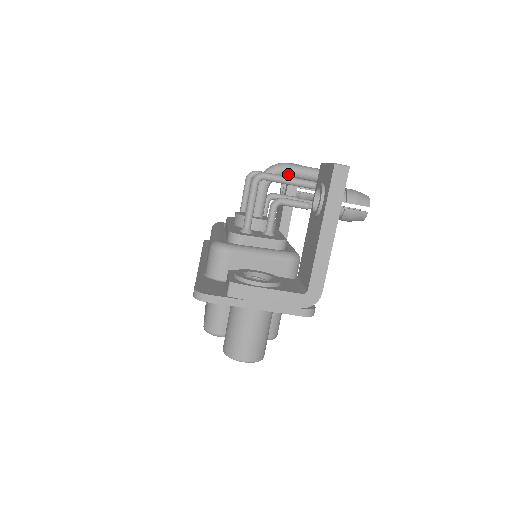
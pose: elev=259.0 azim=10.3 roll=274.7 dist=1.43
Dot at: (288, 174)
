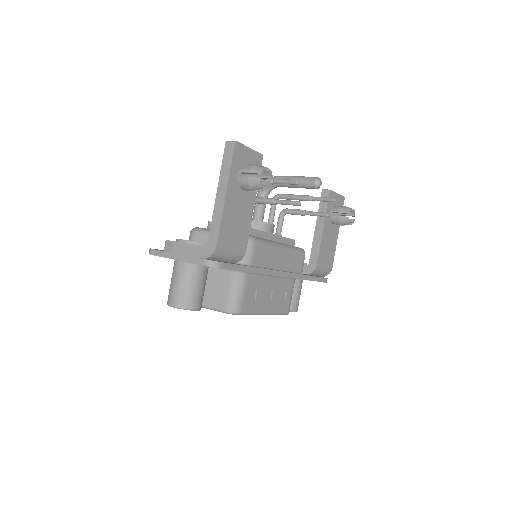
Dot at: (278, 184)
